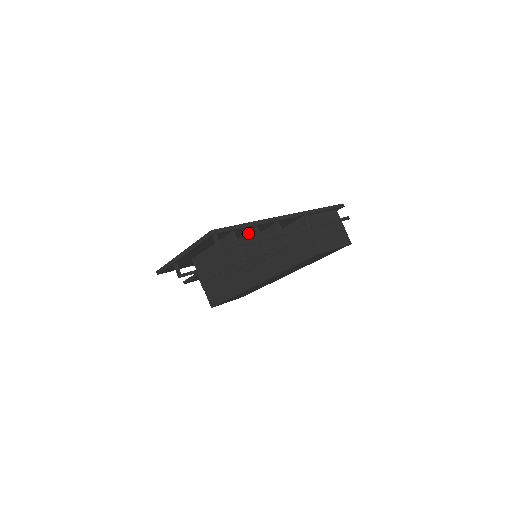
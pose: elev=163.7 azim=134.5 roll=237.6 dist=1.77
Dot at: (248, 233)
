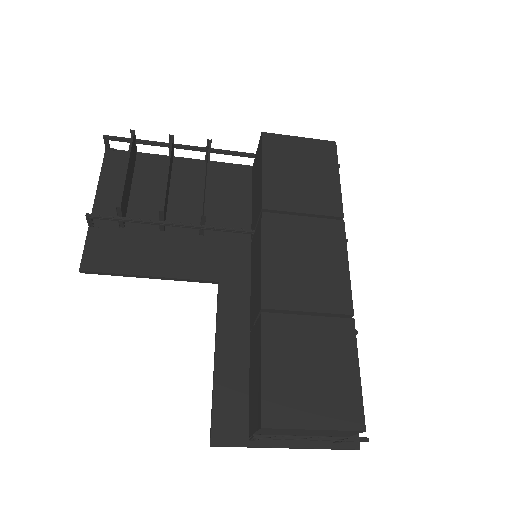
Dot at: occluded
